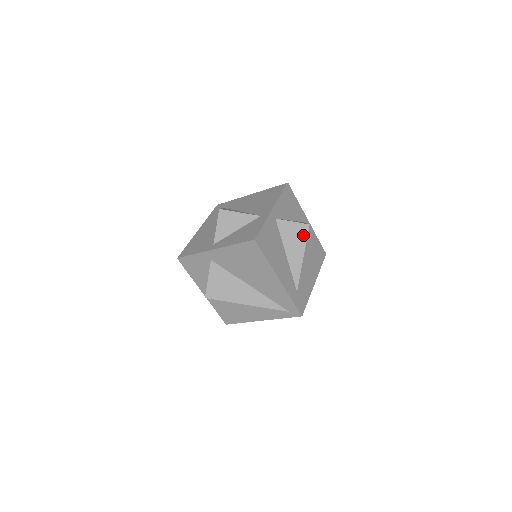
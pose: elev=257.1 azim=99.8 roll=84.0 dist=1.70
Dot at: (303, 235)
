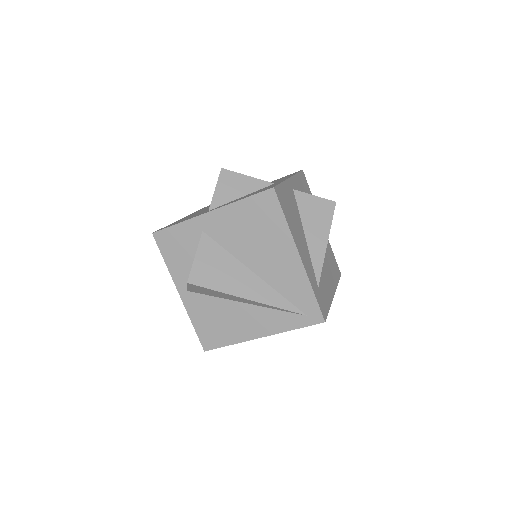
Dot at: (328, 214)
